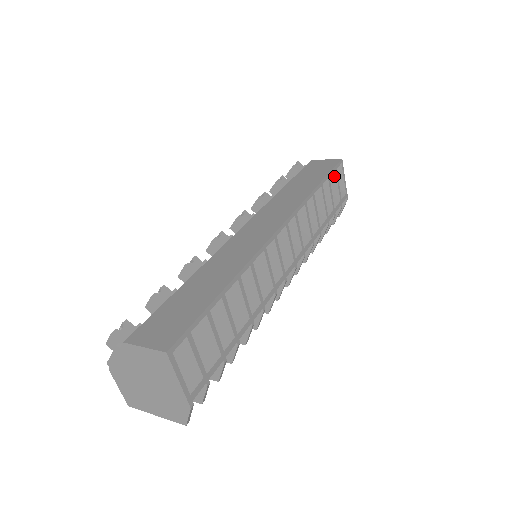
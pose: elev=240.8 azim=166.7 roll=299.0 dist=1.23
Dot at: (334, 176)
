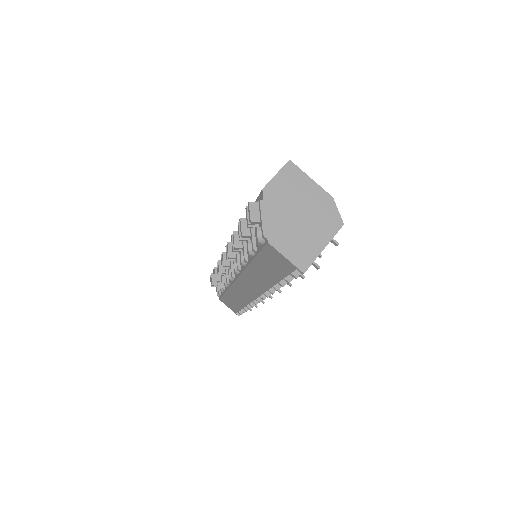
Dot at: occluded
